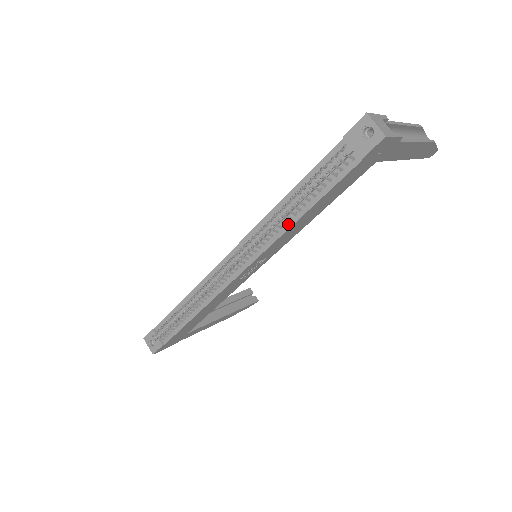
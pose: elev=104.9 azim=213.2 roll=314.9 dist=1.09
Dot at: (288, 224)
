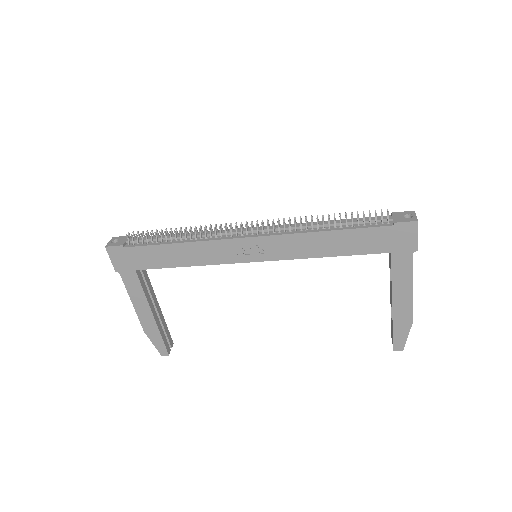
Dot at: (313, 230)
